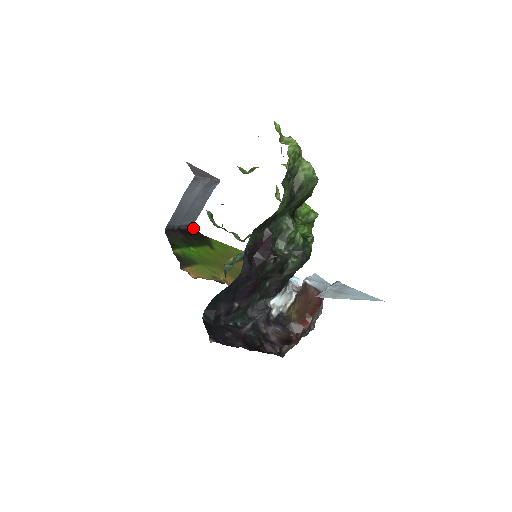
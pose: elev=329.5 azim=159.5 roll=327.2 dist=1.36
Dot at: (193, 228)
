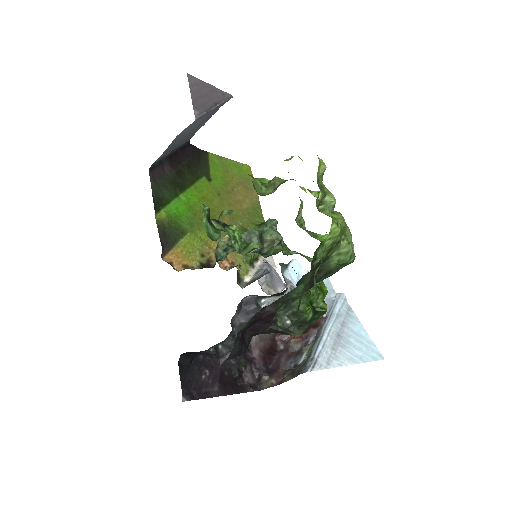
Dot at: (188, 143)
